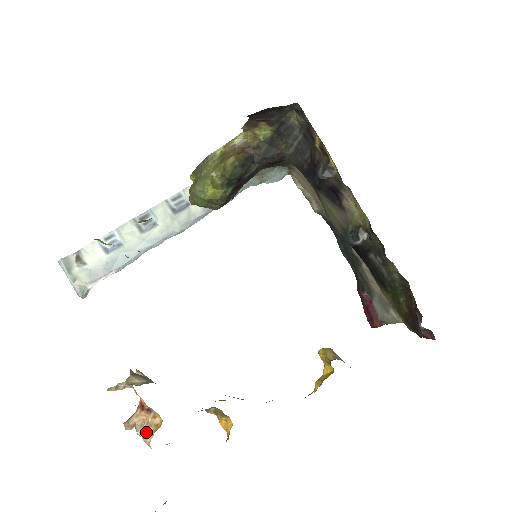
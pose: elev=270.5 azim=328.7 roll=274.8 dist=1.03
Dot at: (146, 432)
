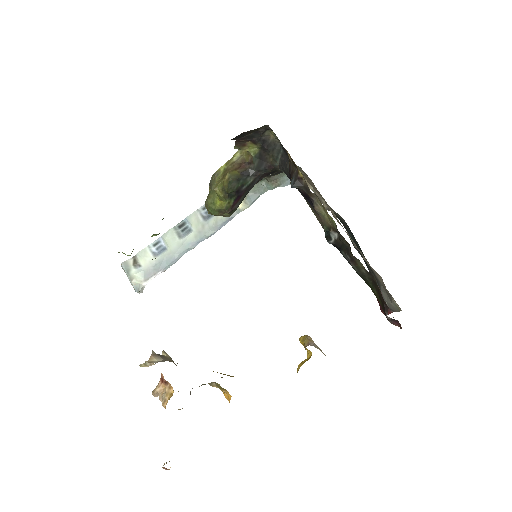
Dot at: (164, 399)
